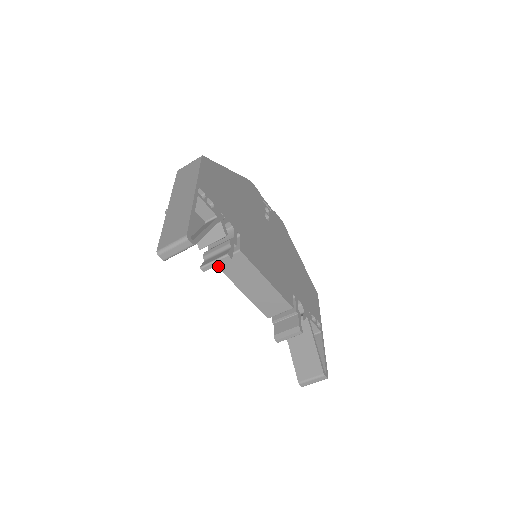
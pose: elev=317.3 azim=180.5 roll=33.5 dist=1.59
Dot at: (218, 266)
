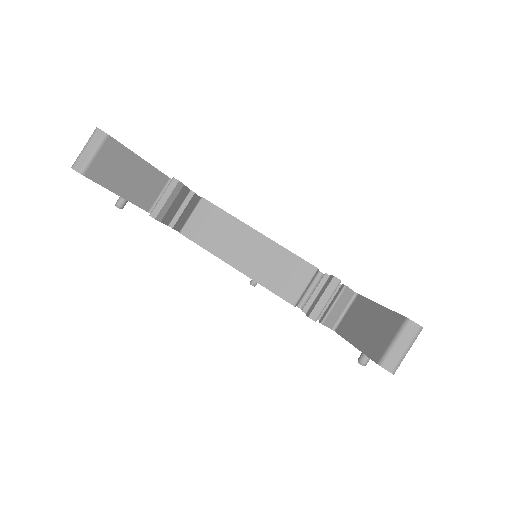
Dot at: (186, 235)
